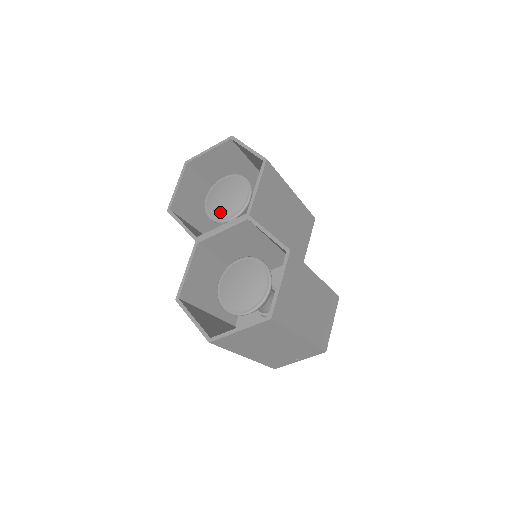
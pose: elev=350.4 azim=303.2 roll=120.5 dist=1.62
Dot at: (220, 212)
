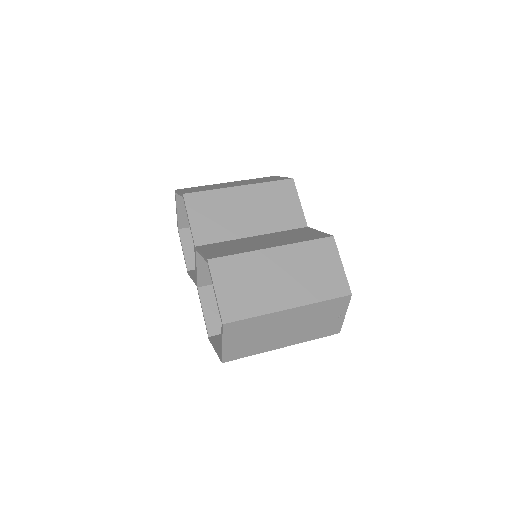
Dot at: occluded
